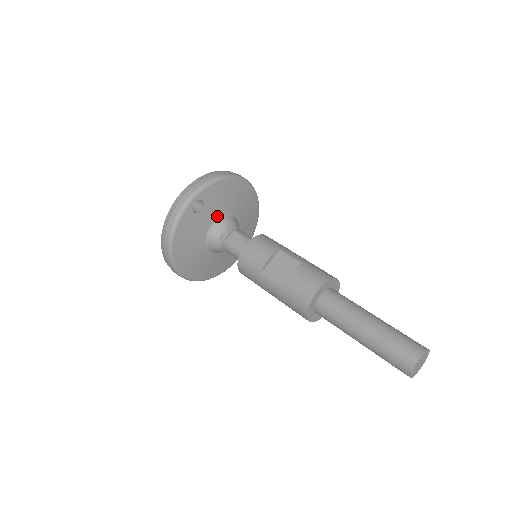
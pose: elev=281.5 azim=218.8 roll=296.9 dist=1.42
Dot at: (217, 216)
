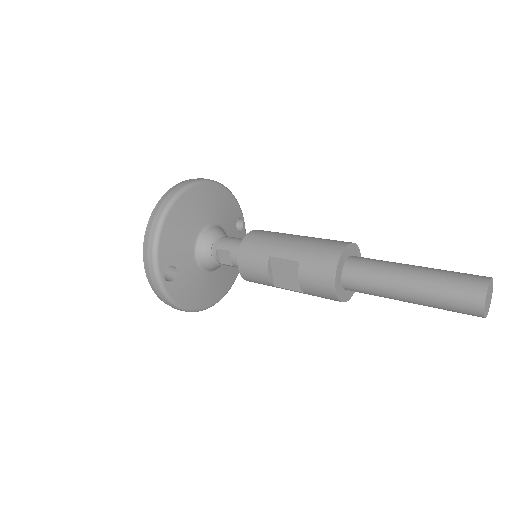
Dot at: (192, 253)
